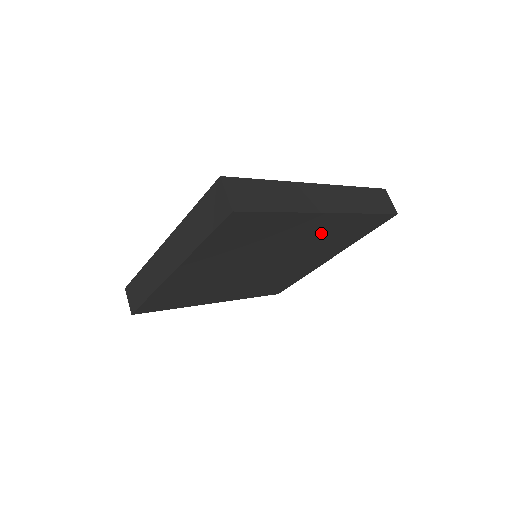
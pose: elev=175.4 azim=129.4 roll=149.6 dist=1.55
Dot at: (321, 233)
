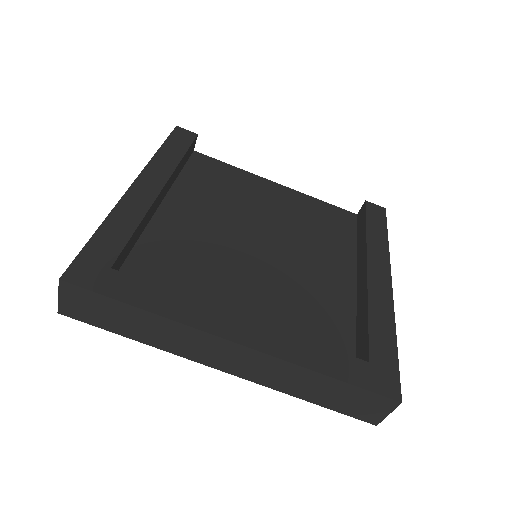
Dot at: occluded
